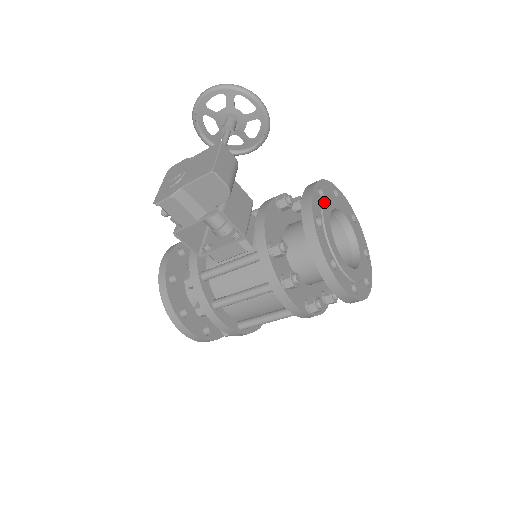
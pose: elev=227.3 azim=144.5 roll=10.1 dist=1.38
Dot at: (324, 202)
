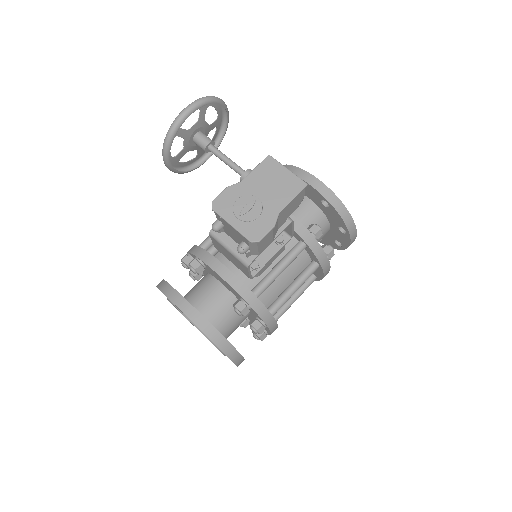
Dot at: occluded
